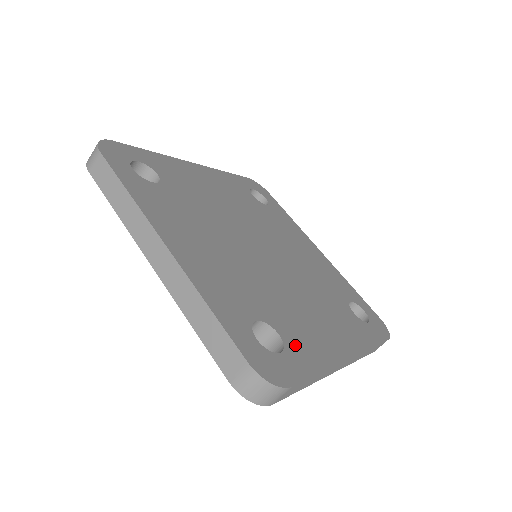
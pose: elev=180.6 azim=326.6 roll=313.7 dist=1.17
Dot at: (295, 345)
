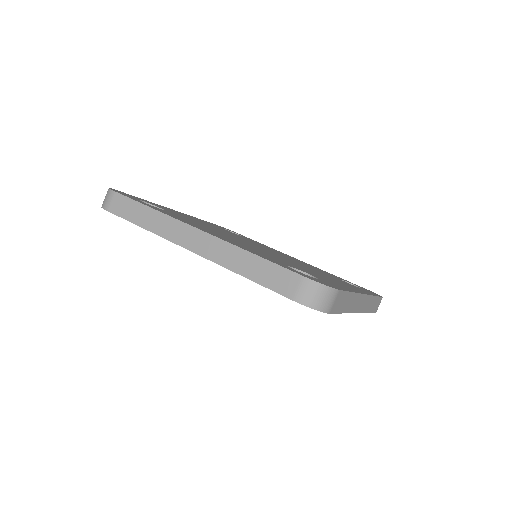
Dot at: (324, 280)
